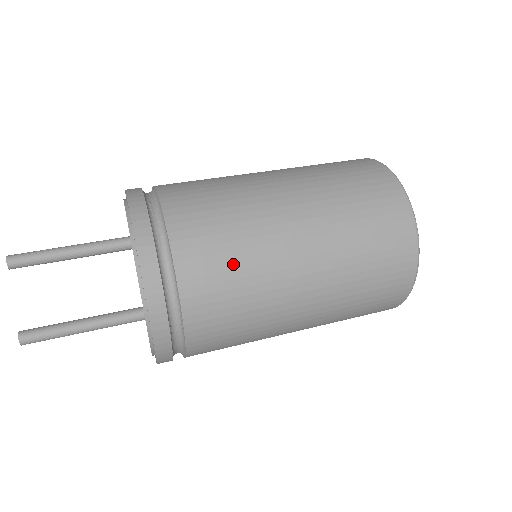
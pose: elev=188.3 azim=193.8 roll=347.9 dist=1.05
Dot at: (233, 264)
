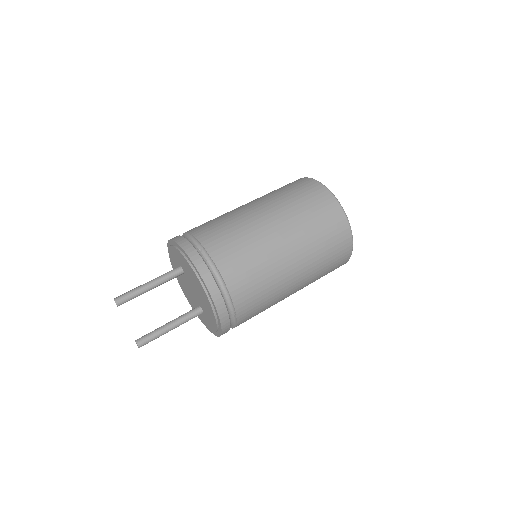
Dot at: (256, 275)
